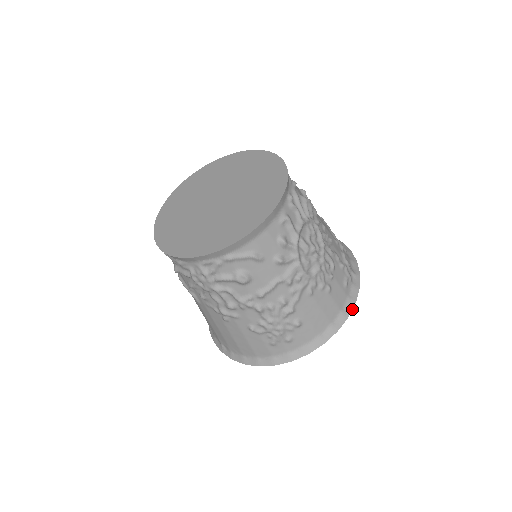
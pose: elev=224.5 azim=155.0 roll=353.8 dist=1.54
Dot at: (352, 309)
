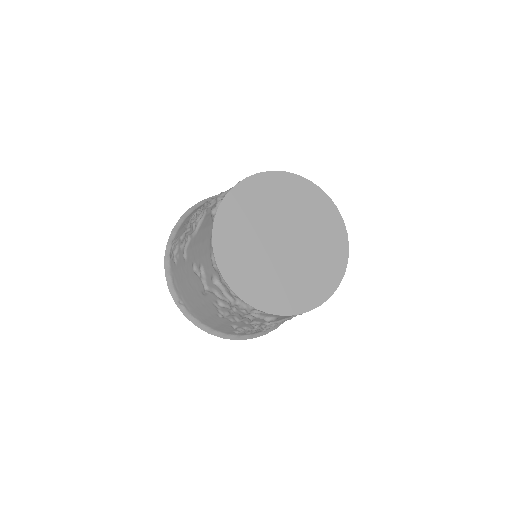
Dot at: occluded
